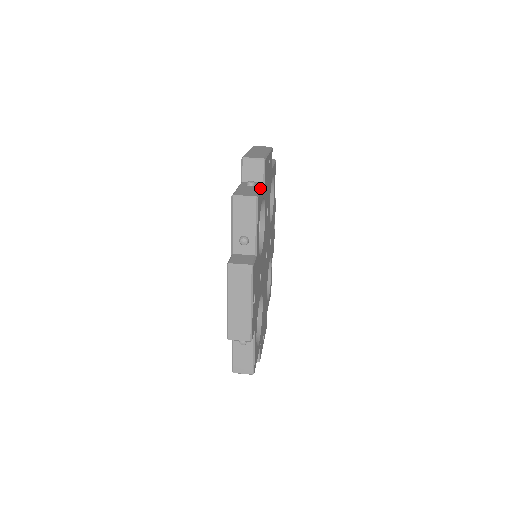
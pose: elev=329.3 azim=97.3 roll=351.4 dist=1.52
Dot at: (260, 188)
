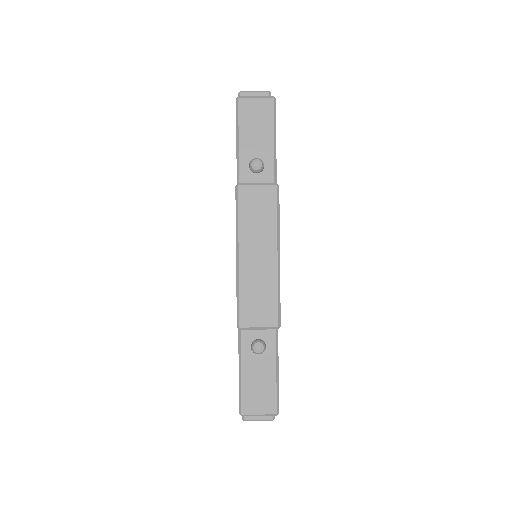
Dot at: occluded
